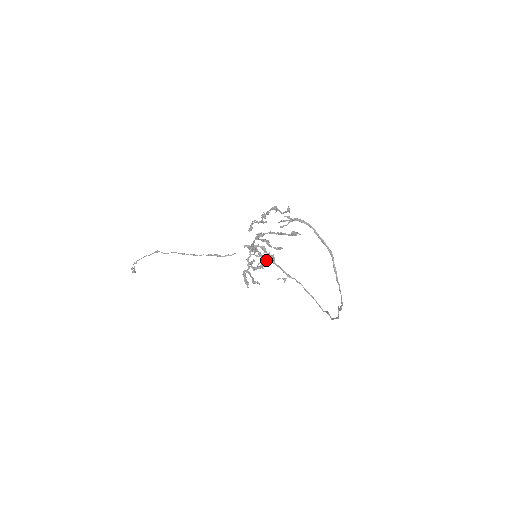
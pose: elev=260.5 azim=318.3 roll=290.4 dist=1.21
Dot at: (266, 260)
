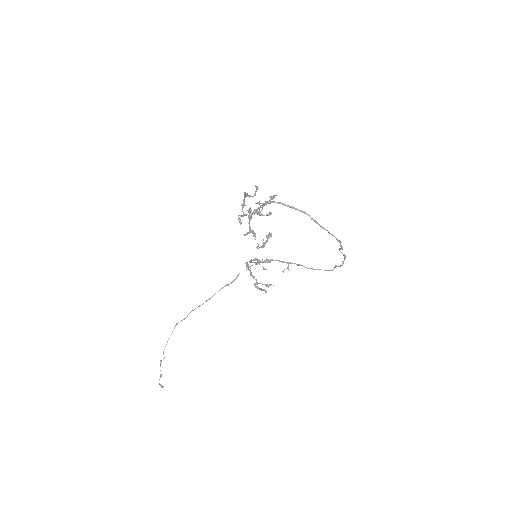
Dot at: (264, 262)
